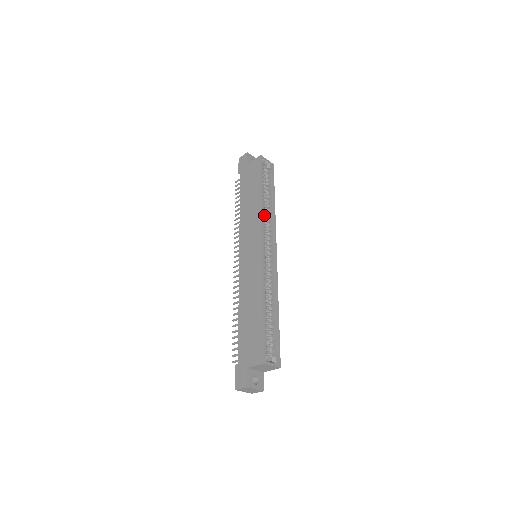
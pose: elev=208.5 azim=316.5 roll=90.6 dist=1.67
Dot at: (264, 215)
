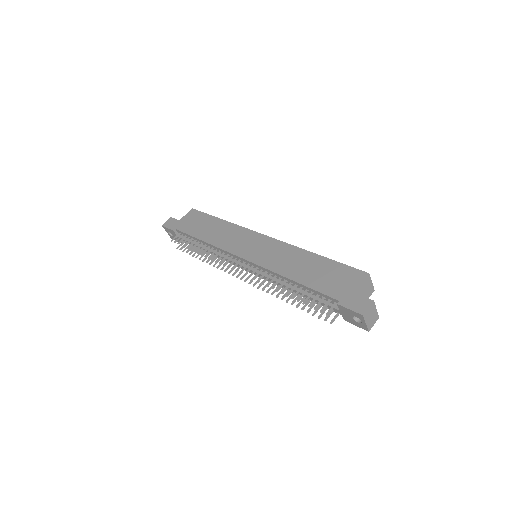
Dot at: occluded
